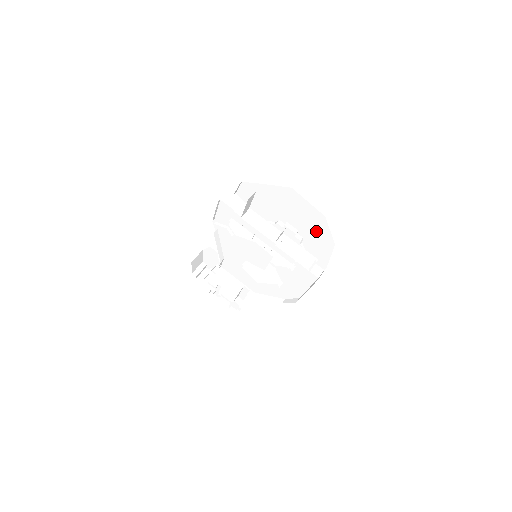
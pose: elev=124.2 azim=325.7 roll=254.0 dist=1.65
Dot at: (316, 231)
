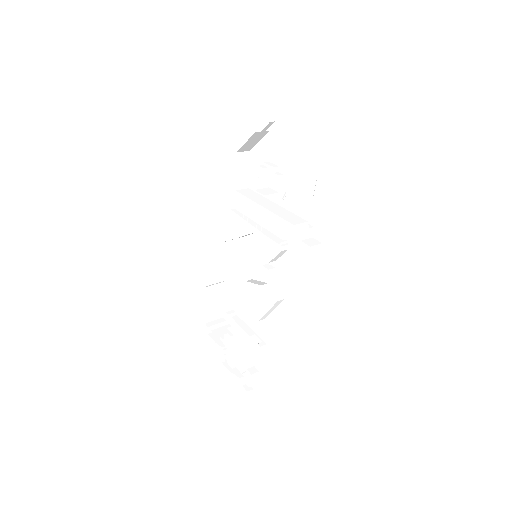
Dot at: (303, 173)
